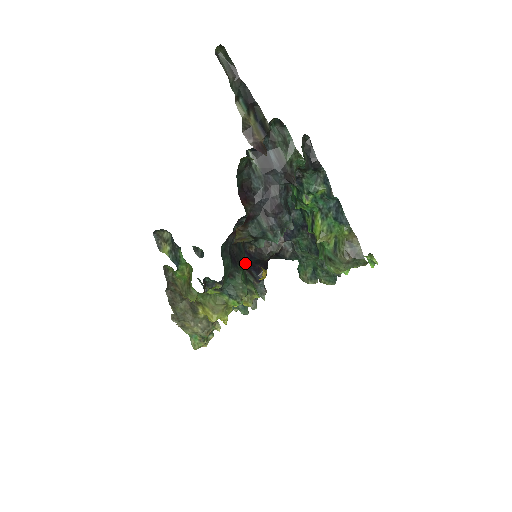
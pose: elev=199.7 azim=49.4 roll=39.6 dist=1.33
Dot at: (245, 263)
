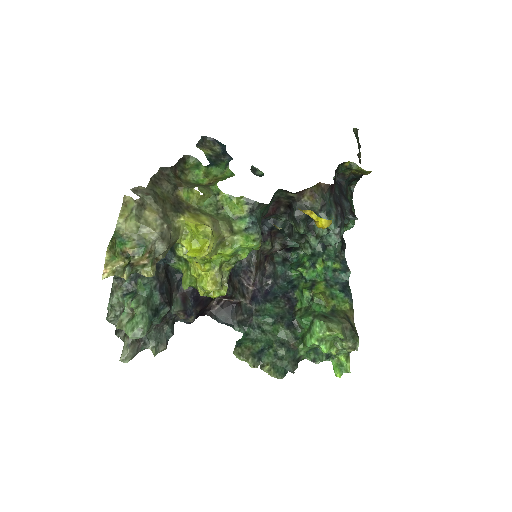
Dot at: occluded
